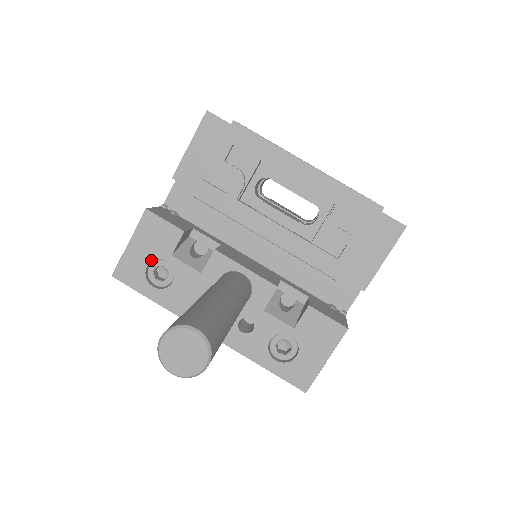
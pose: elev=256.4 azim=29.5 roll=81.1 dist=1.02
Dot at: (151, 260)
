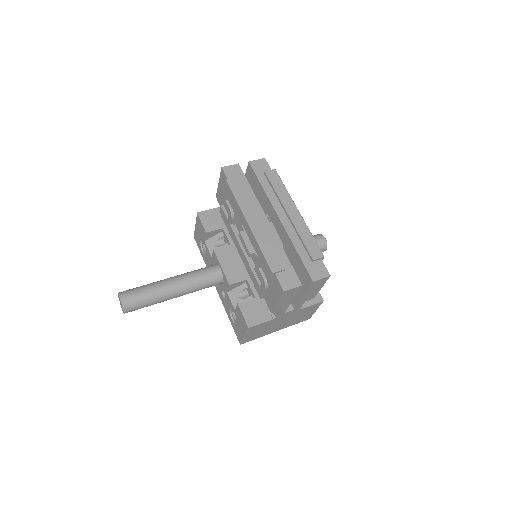
Dot at: (201, 238)
